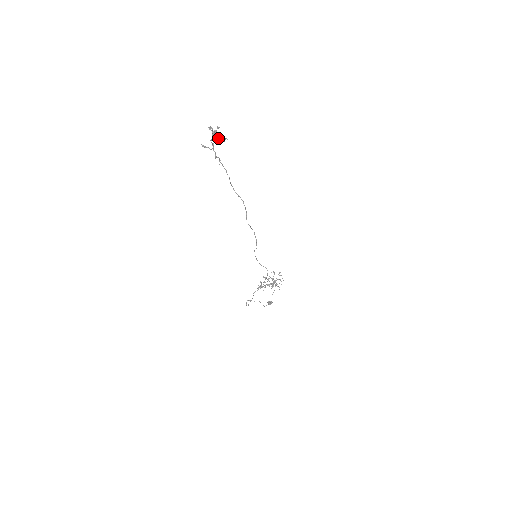
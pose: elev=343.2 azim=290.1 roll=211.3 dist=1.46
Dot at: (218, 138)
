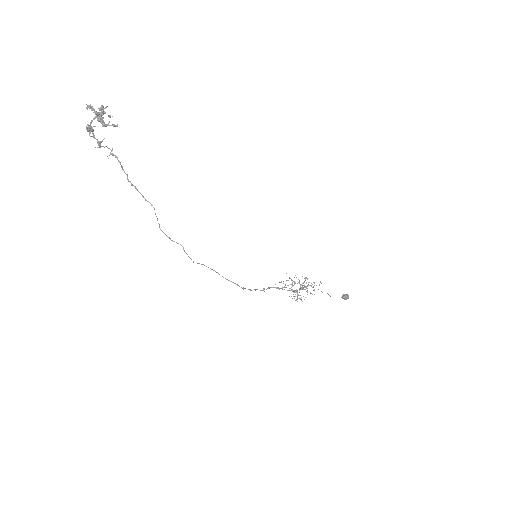
Dot at: (102, 122)
